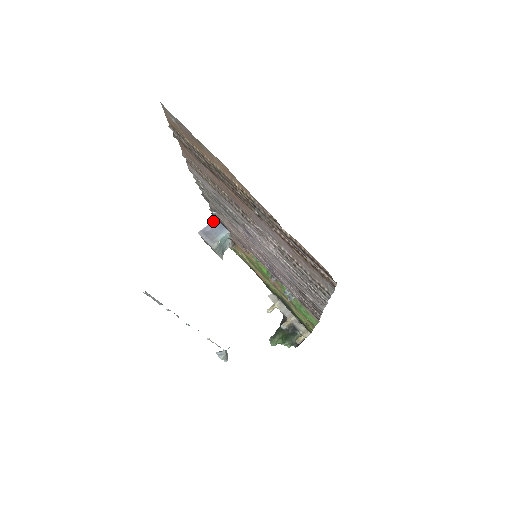
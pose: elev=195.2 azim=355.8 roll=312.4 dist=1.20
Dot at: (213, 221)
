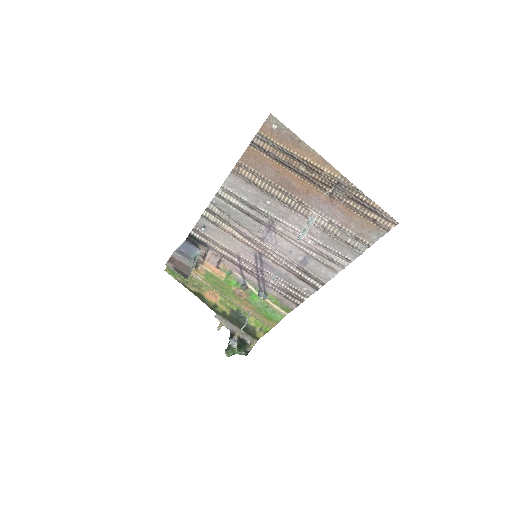
Dot at: (183, 244)
